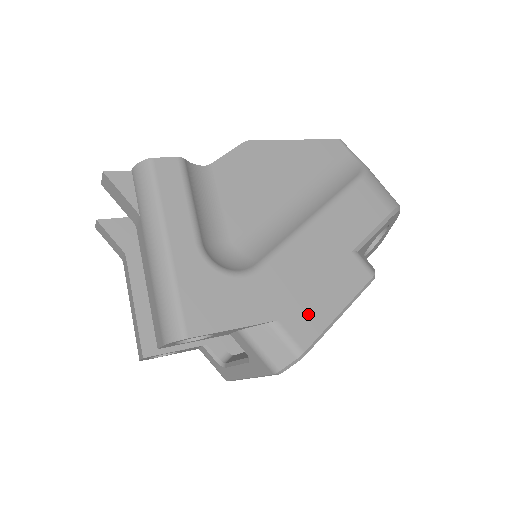
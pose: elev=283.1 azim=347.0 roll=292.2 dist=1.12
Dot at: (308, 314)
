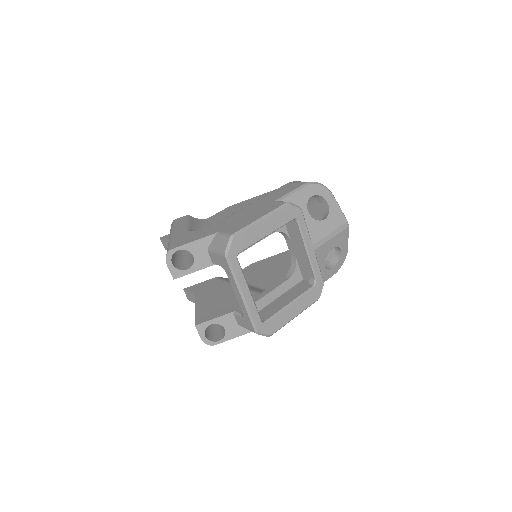
Dot at: (239, 225)
